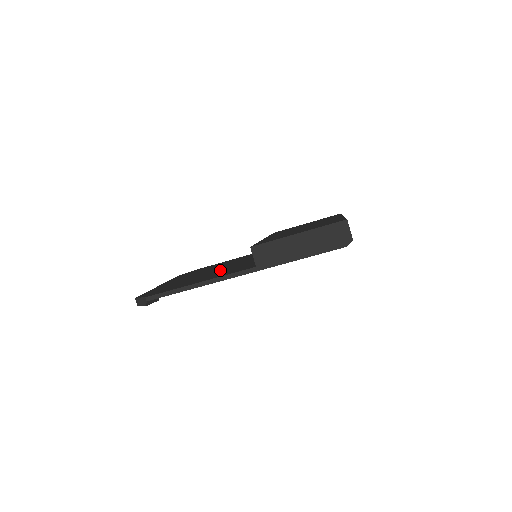
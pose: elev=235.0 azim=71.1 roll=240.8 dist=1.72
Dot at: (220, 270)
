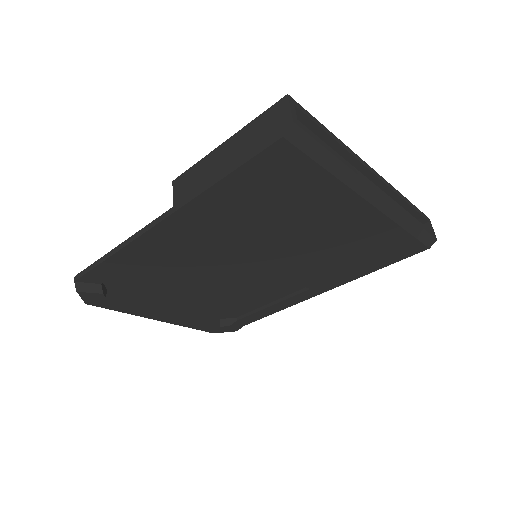
Dot at: (196, 267)
